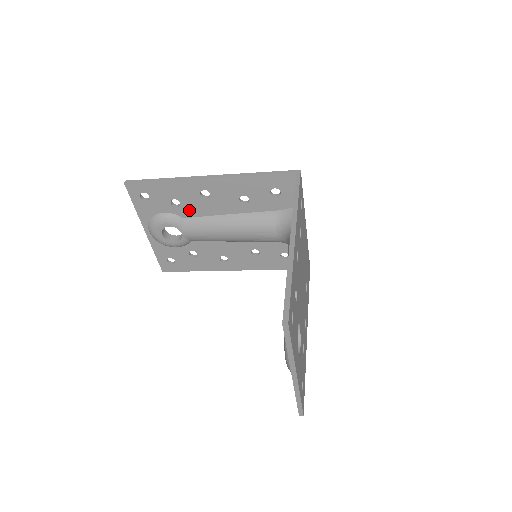
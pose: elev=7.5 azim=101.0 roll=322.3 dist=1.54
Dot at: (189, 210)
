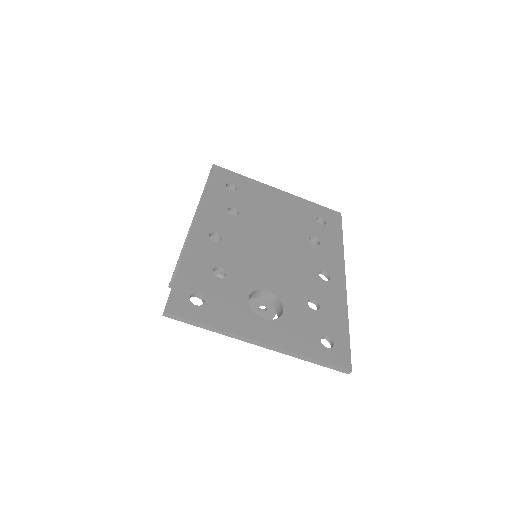
Dot at: occluded
